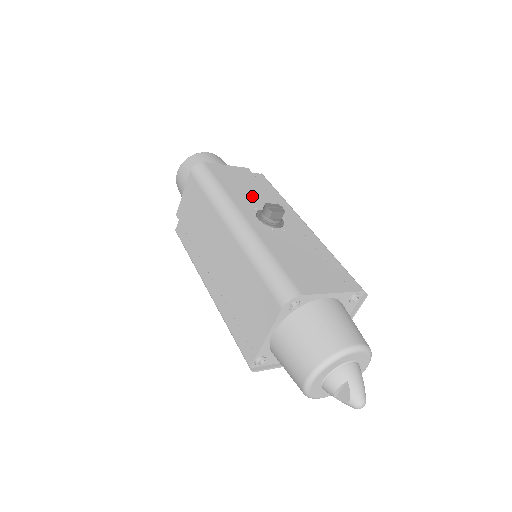
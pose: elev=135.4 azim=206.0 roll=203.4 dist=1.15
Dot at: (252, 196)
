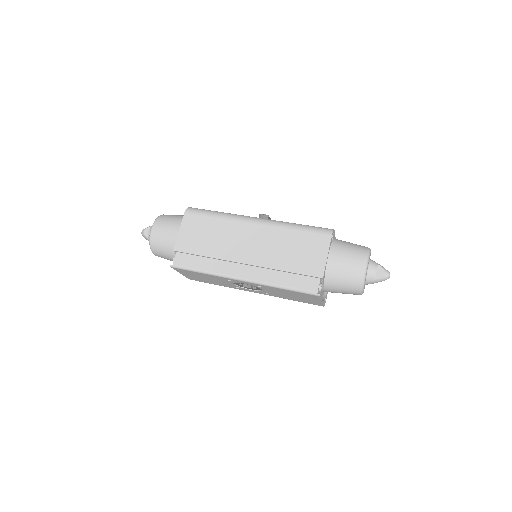
Dot at: occluded
